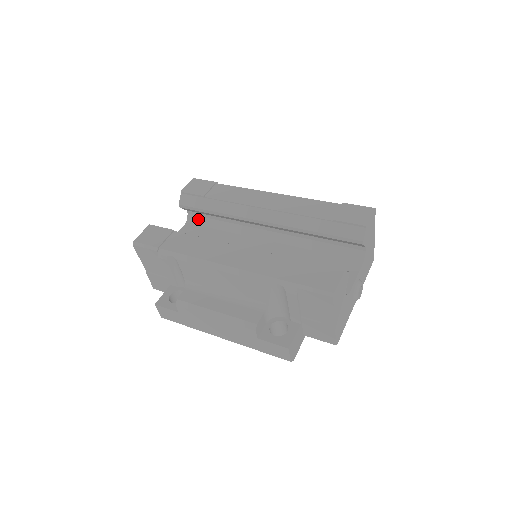
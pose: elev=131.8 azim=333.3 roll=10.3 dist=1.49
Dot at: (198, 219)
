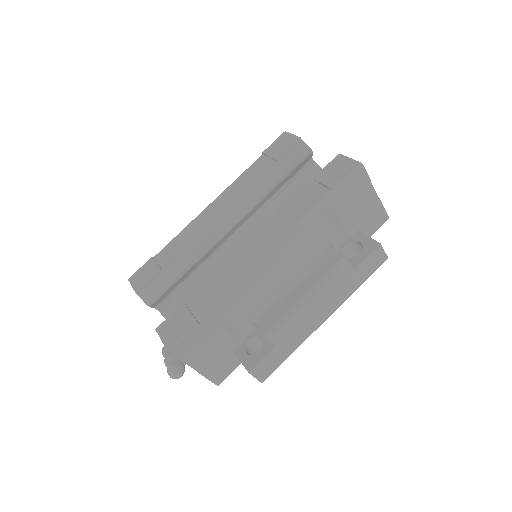
Dot at: (172, 302)
